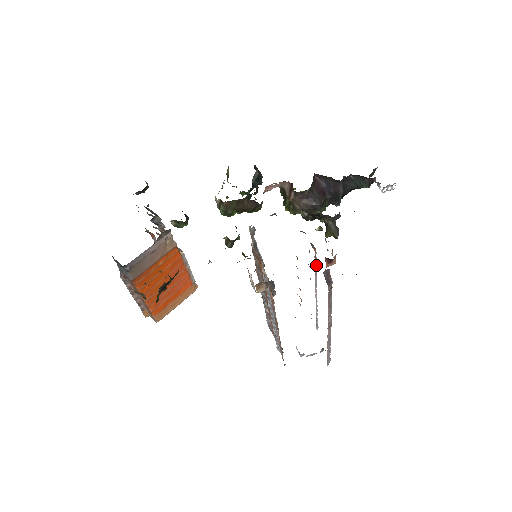
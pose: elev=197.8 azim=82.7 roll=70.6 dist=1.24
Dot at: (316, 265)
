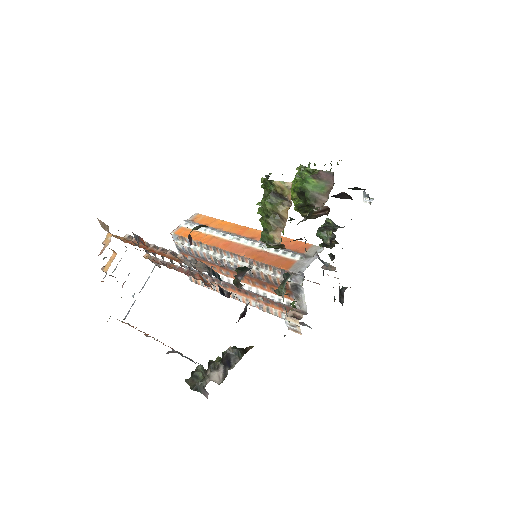
Dot at: occluded
